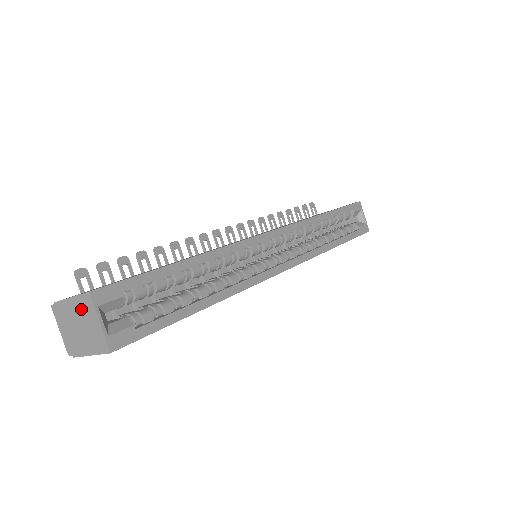
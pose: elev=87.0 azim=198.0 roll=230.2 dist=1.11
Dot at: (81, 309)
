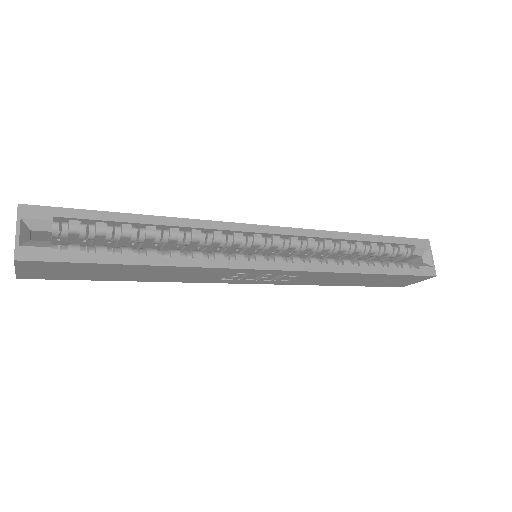
Dot at: occluded
